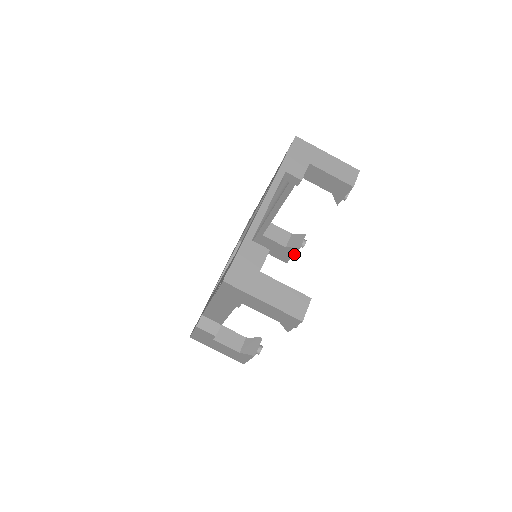
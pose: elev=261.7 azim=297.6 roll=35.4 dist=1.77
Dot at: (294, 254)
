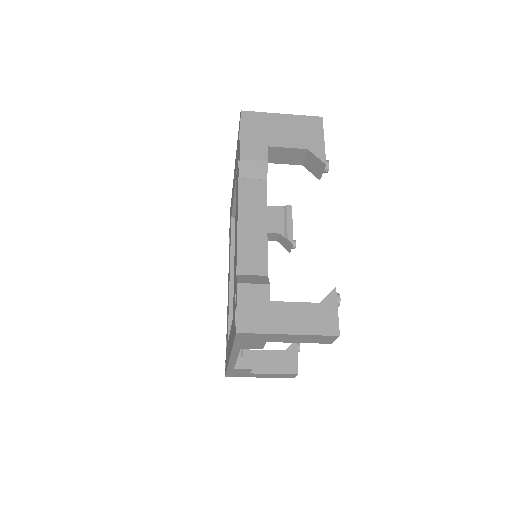
Dot at: occluded
